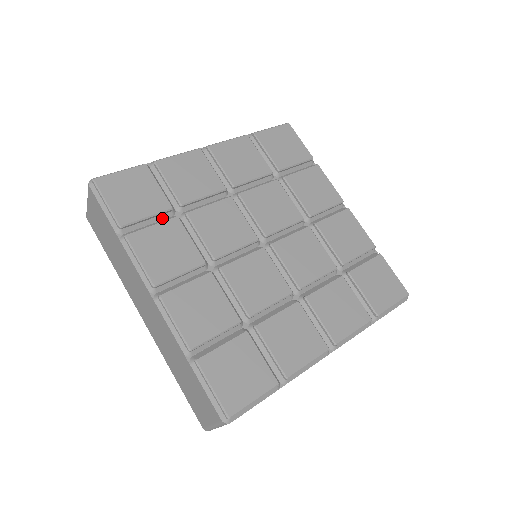
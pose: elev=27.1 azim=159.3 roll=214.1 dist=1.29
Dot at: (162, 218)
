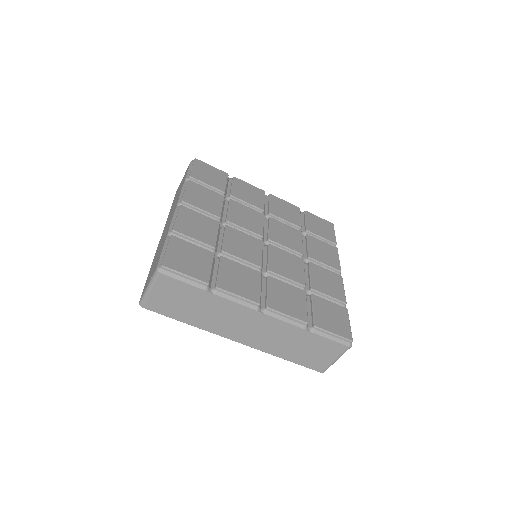
Dot at: occluded
